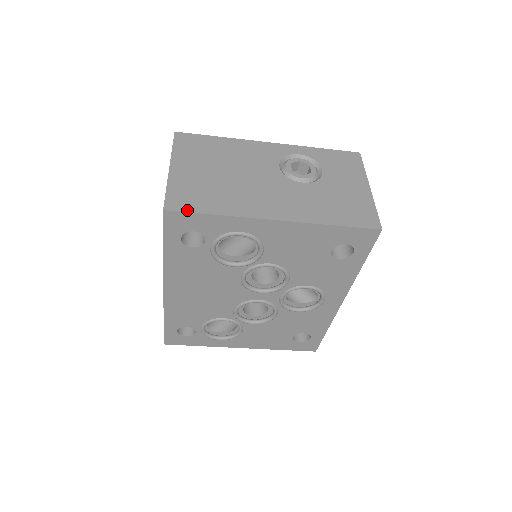
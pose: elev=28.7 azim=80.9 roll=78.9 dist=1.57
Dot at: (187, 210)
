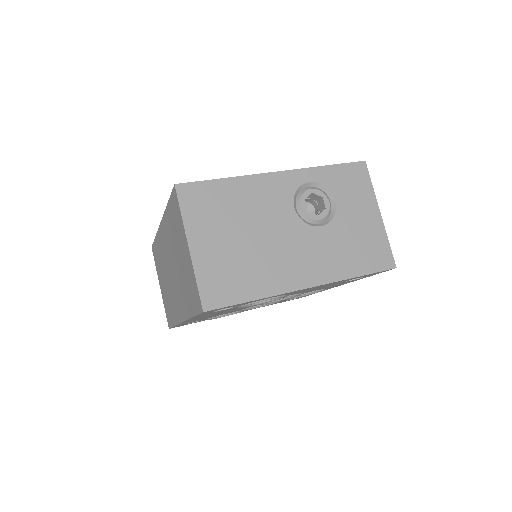
Dot at: (225, 304)
